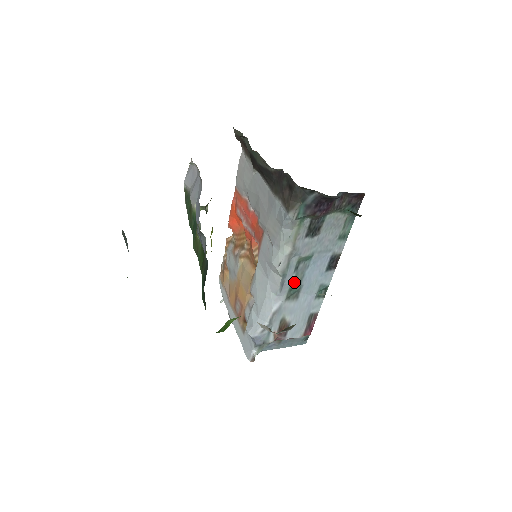
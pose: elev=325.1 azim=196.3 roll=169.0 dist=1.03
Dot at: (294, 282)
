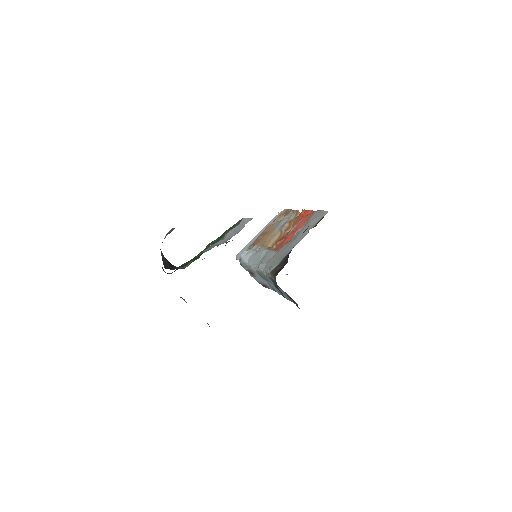
Dot at: (263, 277)
